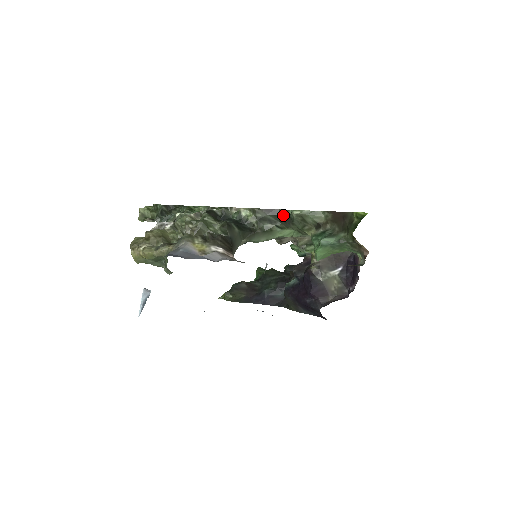
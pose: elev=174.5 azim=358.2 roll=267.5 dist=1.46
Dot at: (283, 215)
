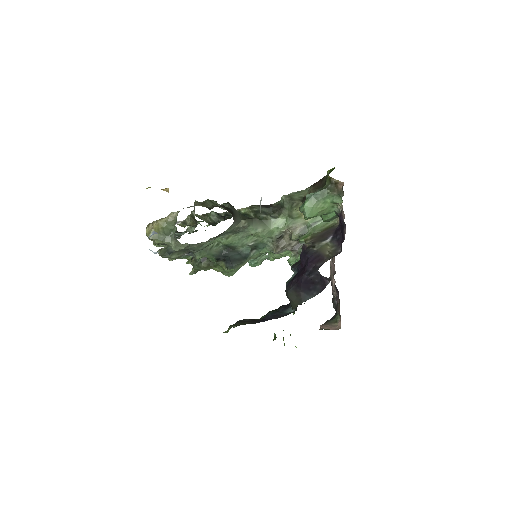
Dot at: (275, 206)
